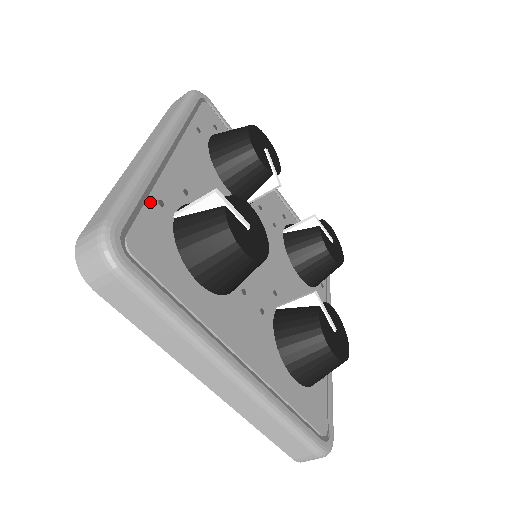
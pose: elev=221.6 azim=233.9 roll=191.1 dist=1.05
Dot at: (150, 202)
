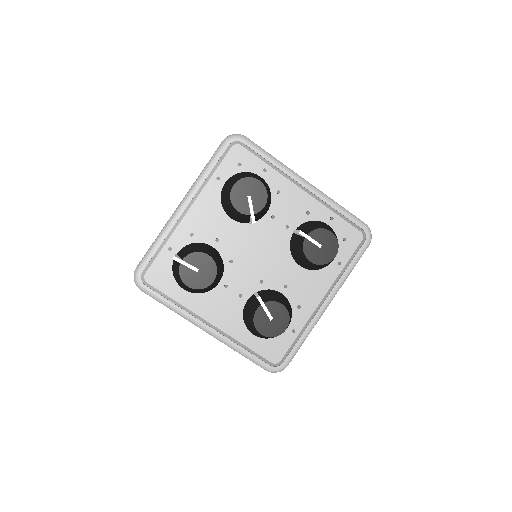
Dot at: (163, 251)
